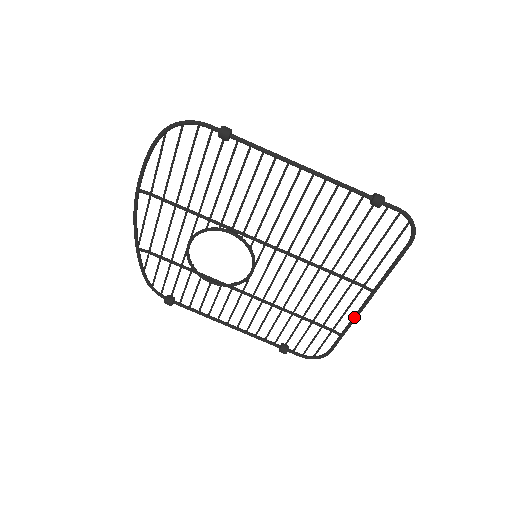
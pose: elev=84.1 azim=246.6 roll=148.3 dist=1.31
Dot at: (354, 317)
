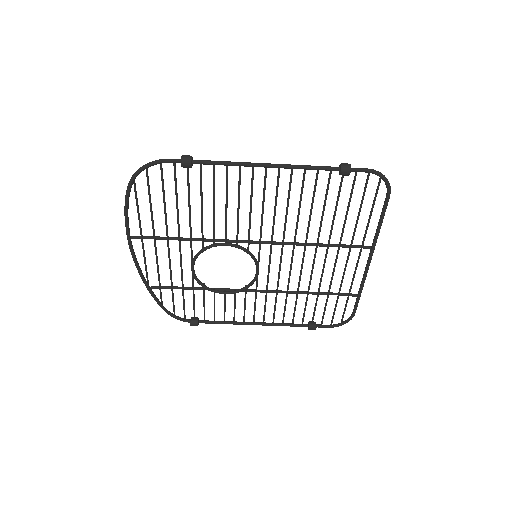
Dot at: (364, 276)
